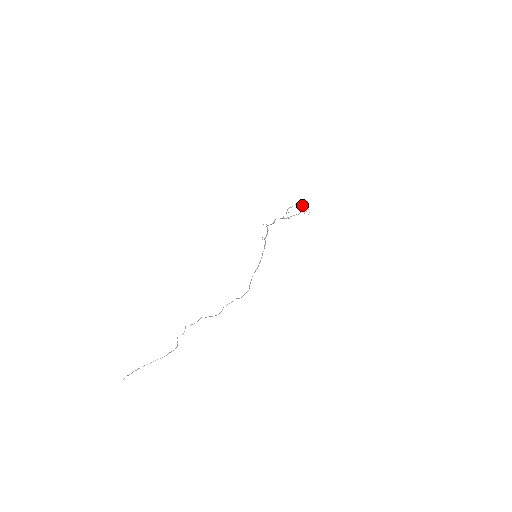
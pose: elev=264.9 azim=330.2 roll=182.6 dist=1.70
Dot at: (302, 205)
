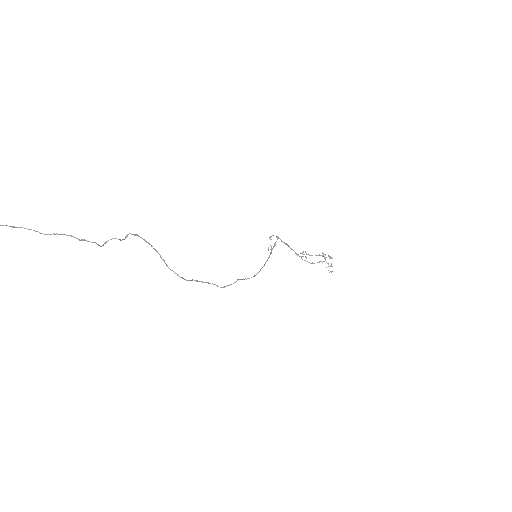
Dot at: (324, 258)
